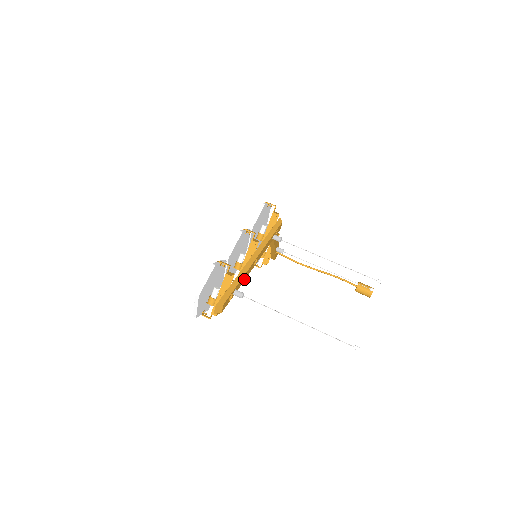
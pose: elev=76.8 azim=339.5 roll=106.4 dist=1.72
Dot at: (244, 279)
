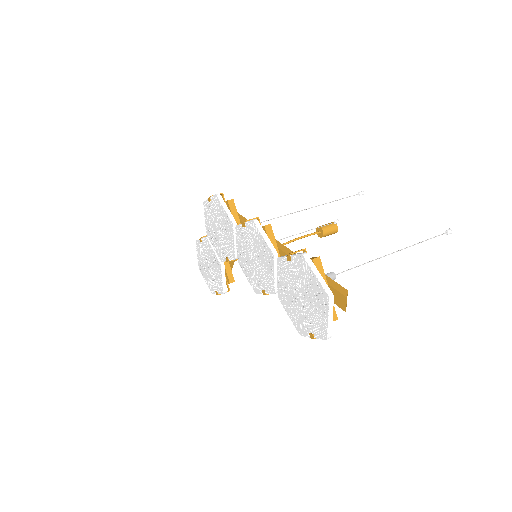
Dot at: occluded
